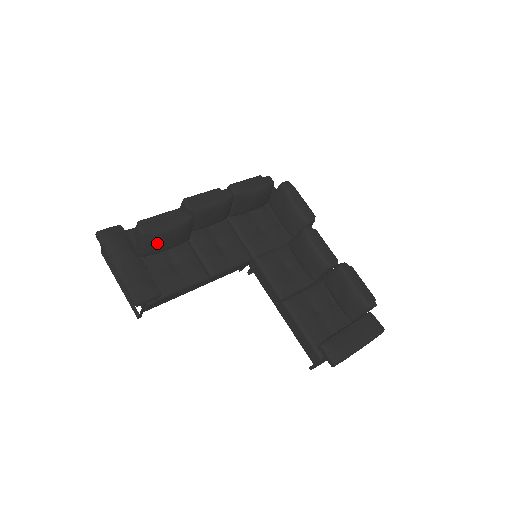
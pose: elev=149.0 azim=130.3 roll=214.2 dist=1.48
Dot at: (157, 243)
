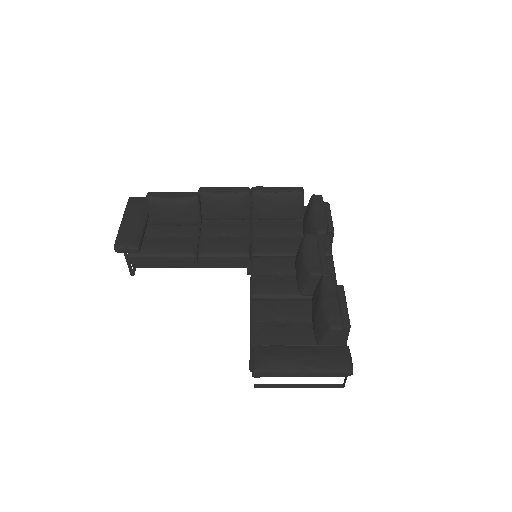
Dot at: (160, 211)
